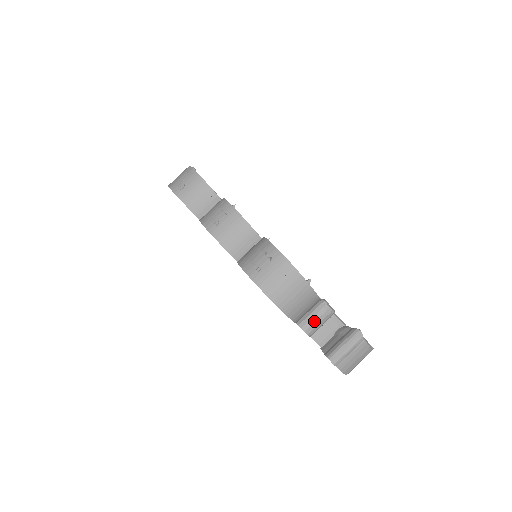
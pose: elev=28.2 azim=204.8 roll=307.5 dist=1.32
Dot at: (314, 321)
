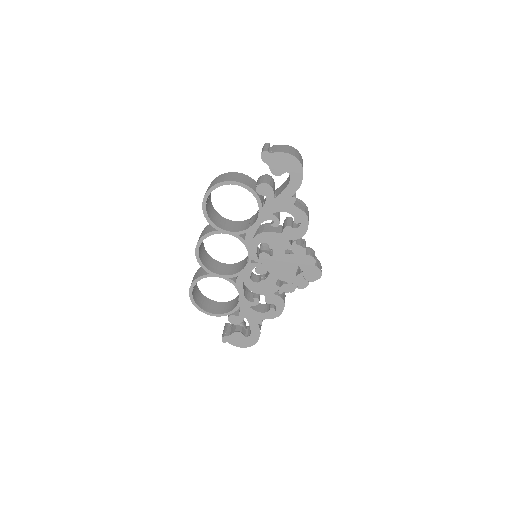
Dot at: (260, 180)
